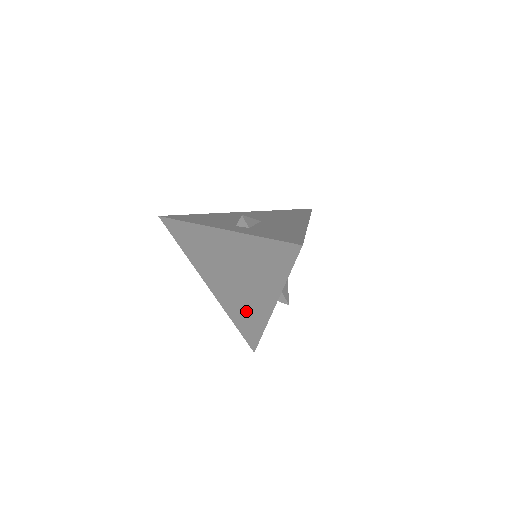
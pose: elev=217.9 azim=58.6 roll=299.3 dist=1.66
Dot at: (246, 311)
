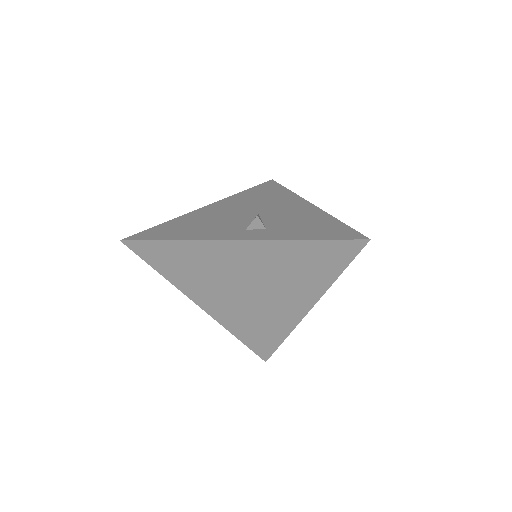
Dot at: (262, 323)
